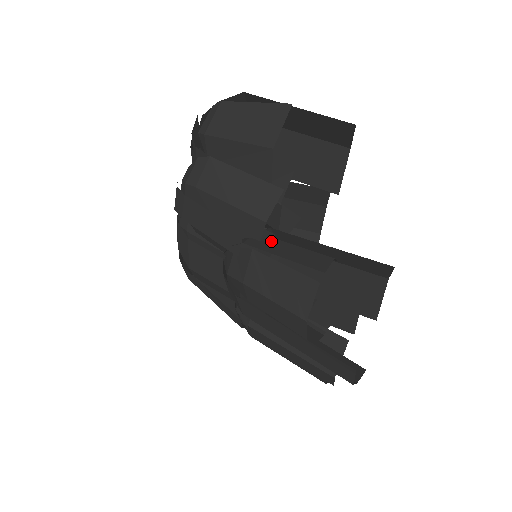
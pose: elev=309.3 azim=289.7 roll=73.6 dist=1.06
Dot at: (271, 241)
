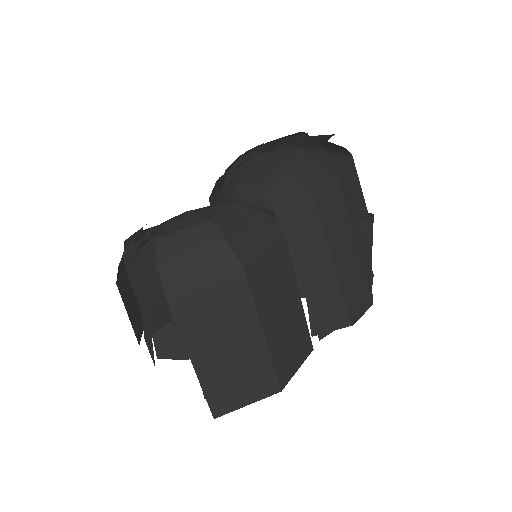
Dot at: occluded
